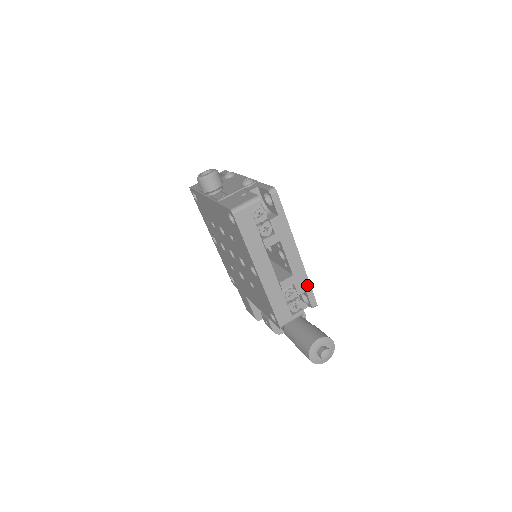
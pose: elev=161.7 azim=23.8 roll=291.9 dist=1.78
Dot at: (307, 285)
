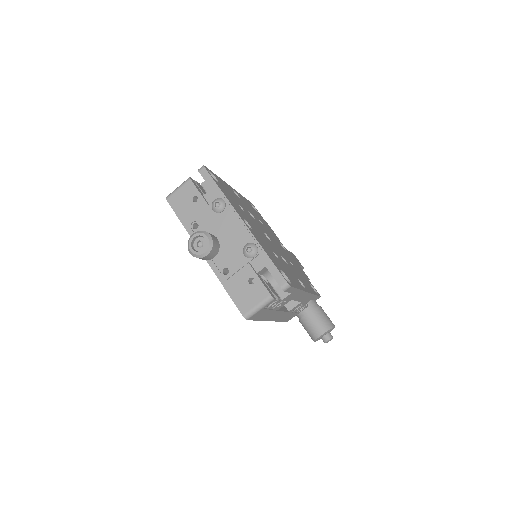
Dot at: (313, 297)
